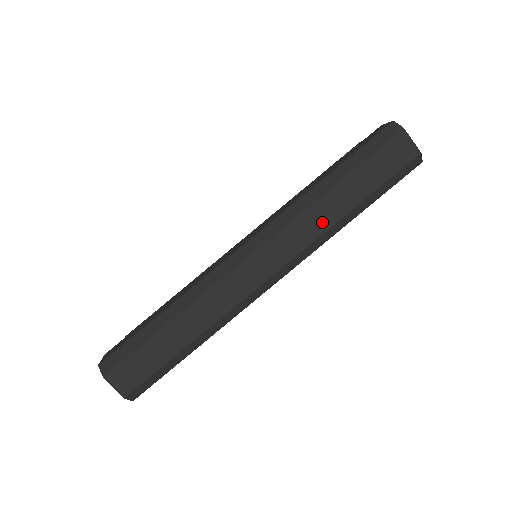
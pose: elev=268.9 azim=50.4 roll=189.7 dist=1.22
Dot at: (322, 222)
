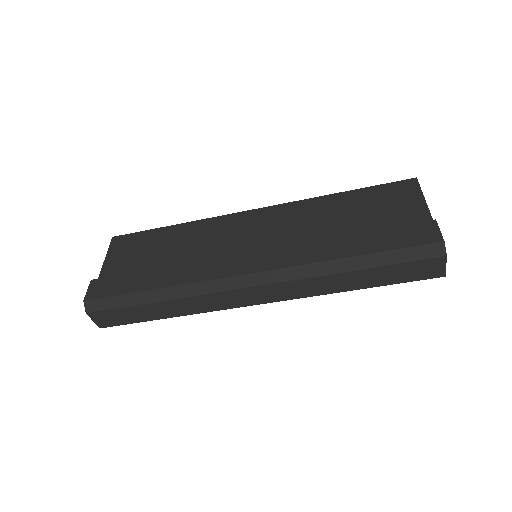
Dot at: (324, 289)
